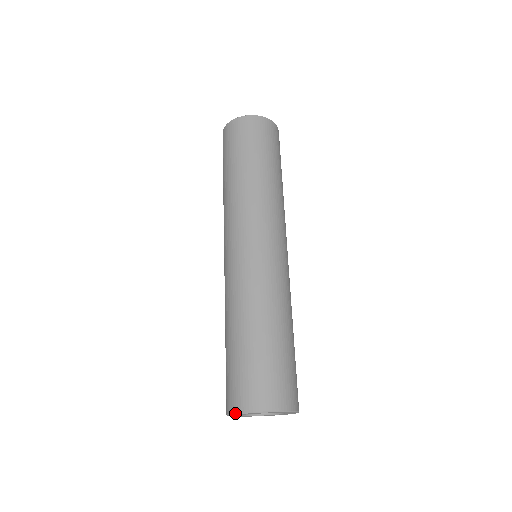
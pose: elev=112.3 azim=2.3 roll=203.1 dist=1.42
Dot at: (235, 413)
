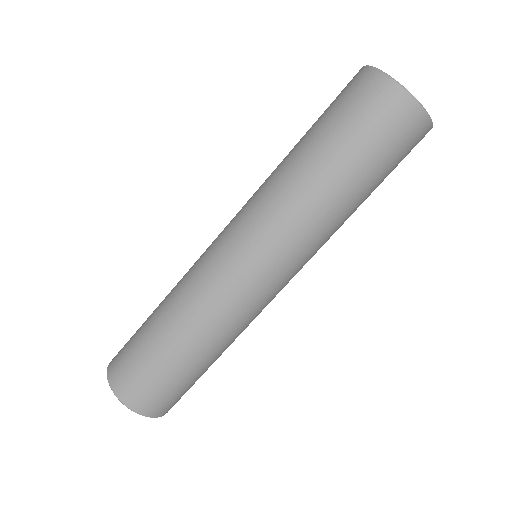
Dot at: (107, 375)
